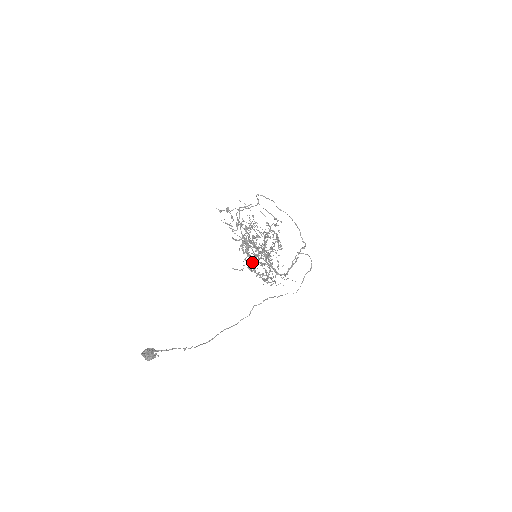
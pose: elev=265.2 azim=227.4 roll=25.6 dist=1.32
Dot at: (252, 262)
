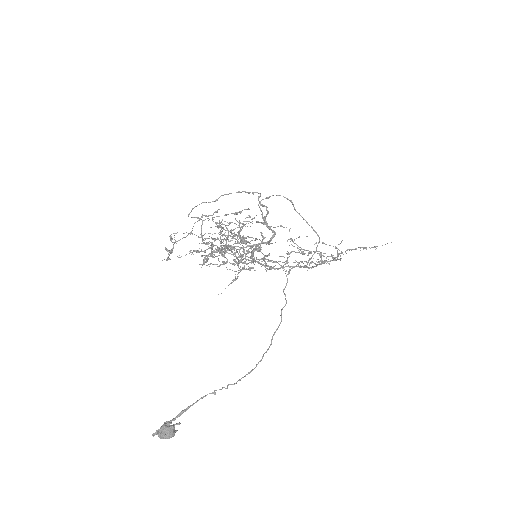
Dot at: occluded
